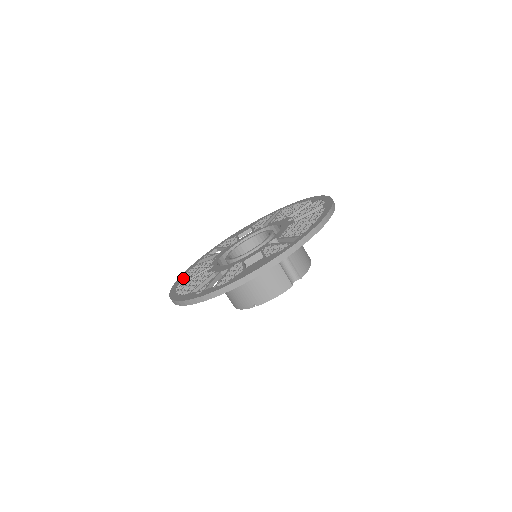
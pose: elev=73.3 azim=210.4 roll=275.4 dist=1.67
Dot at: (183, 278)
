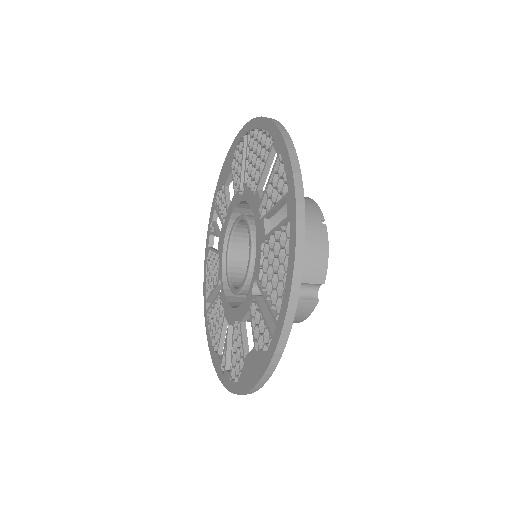
Dot at: (206, 283)
